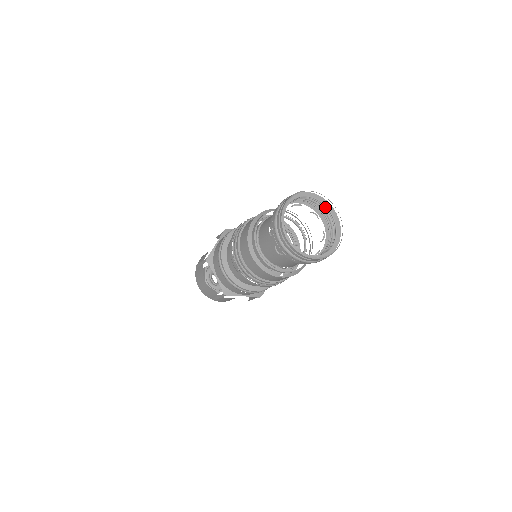
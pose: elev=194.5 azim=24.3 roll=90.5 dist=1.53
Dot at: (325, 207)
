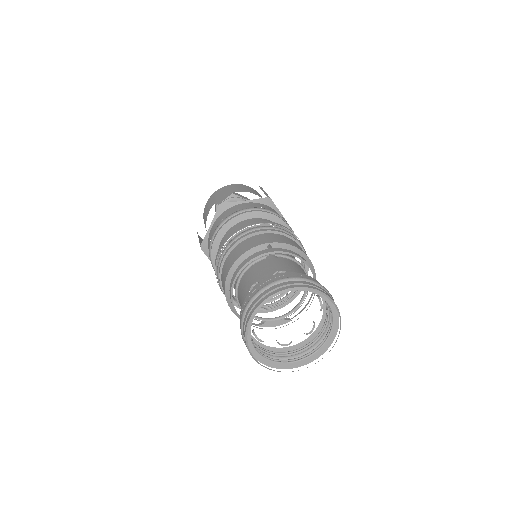
Dot at: occluded
